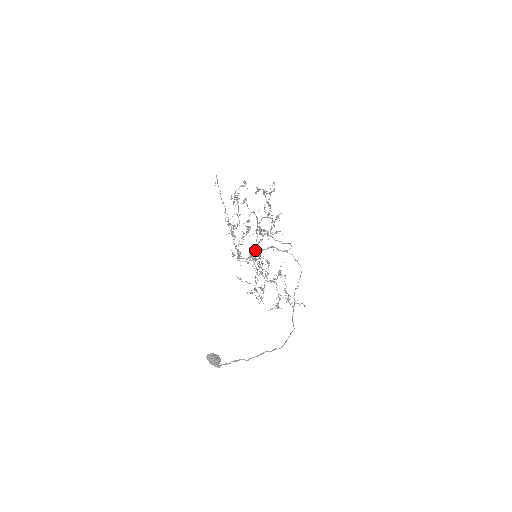
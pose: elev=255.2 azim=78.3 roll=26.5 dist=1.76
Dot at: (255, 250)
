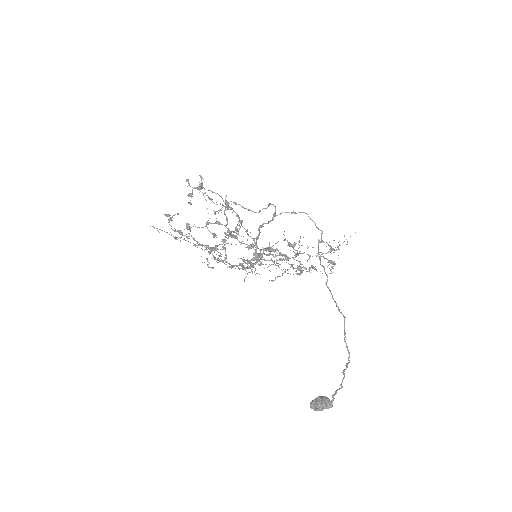
Dot at: (244, 261)
